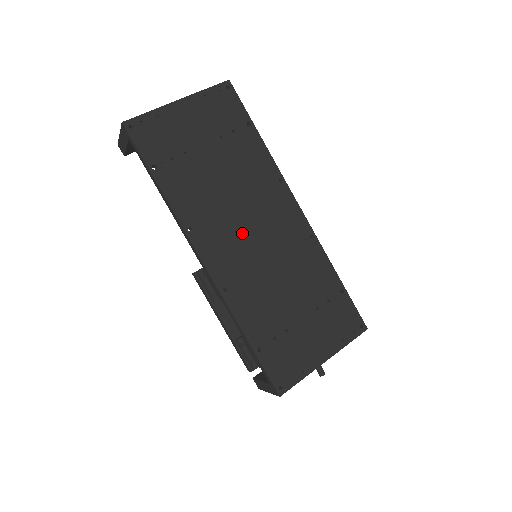
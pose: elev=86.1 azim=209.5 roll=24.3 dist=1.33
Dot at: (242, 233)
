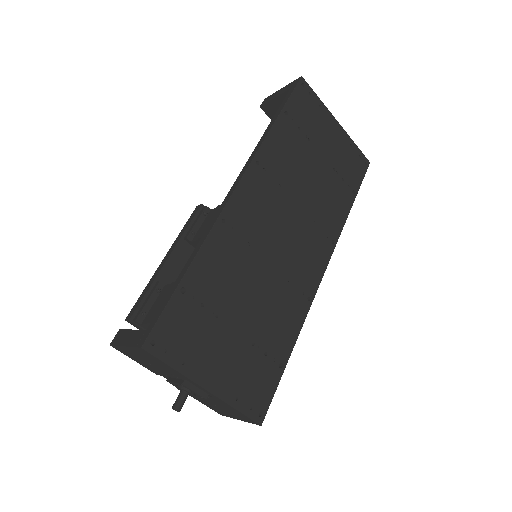
Dot at: (278, 220)
